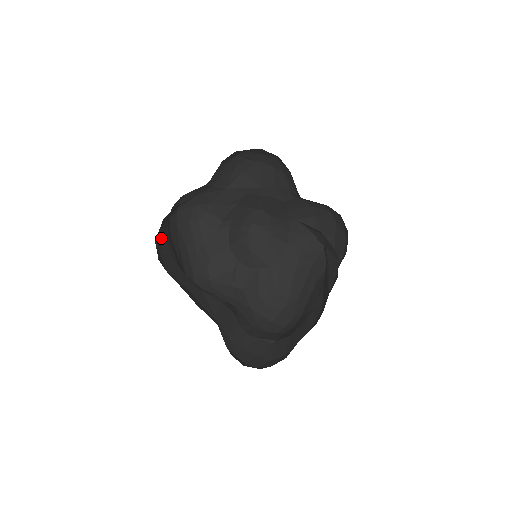
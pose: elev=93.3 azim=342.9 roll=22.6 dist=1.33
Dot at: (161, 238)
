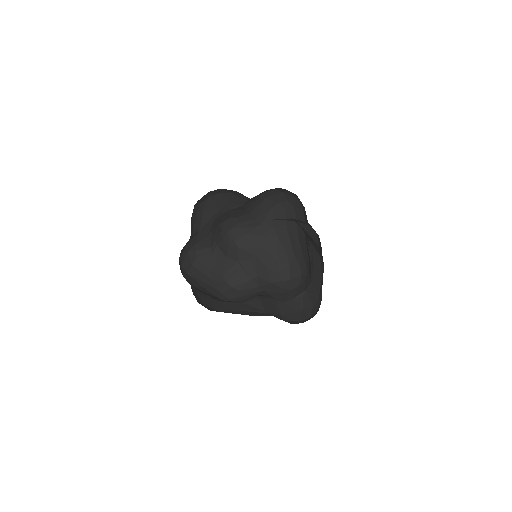
Dot at: (196, 295)
